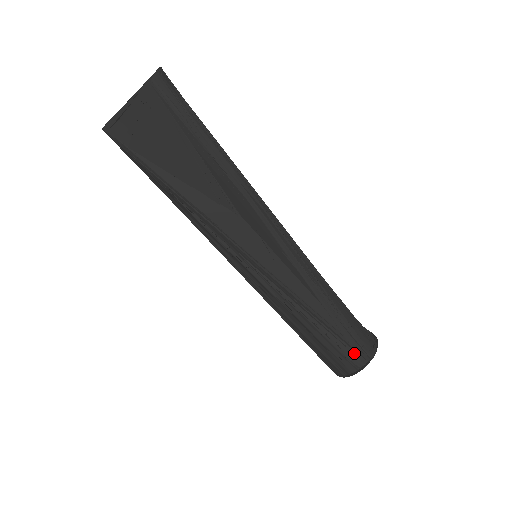
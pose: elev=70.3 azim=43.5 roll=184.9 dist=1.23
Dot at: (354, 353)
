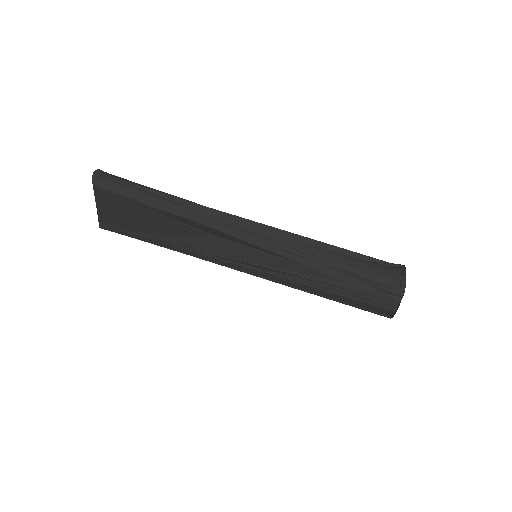
Dot at: (383, 298)
